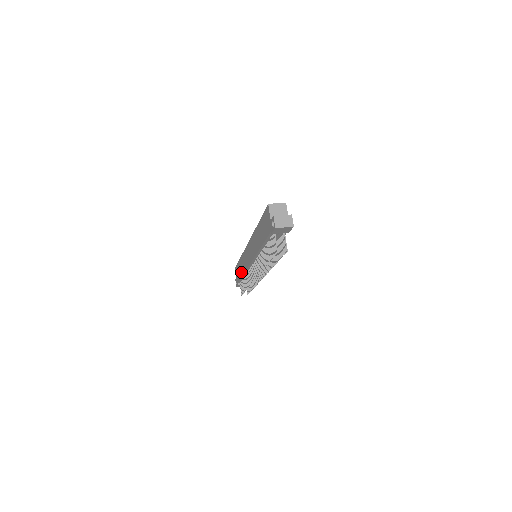
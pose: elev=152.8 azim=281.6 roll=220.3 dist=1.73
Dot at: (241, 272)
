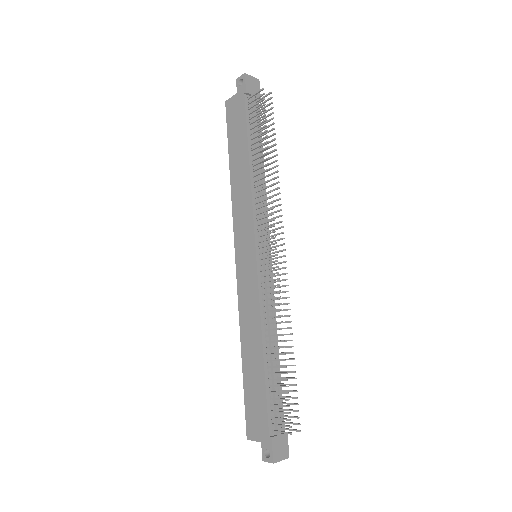
Dot at: (257, 358)
